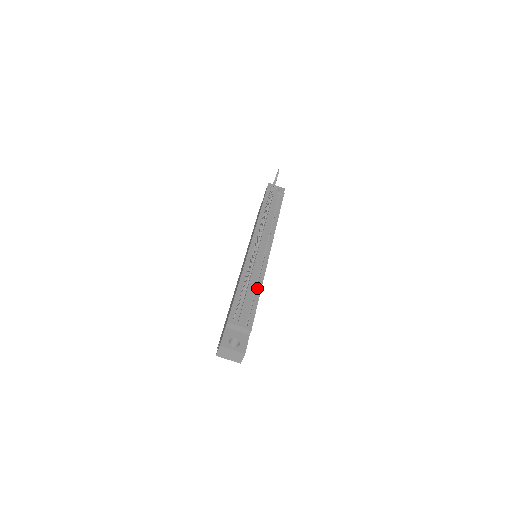
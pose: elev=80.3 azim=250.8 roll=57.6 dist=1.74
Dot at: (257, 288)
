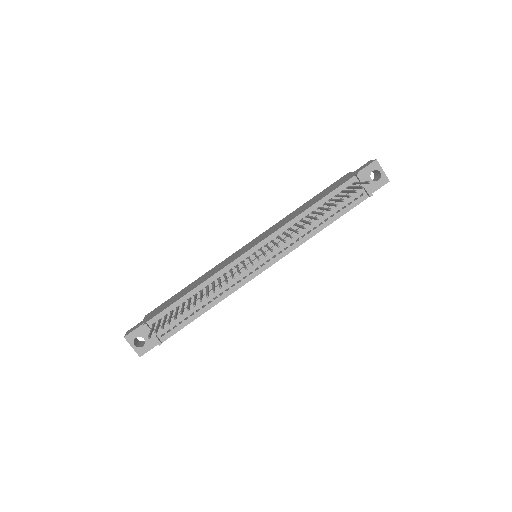
Dot at: (208, 305)
